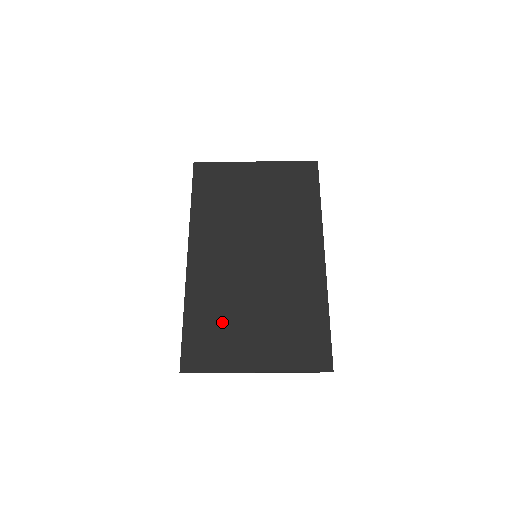
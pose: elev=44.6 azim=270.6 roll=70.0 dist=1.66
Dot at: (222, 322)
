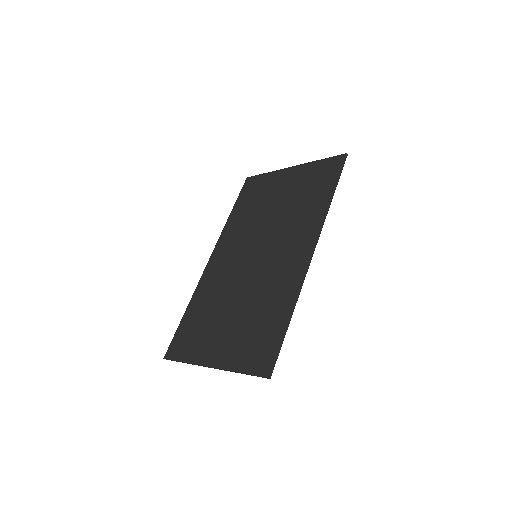
Dot at: (207, 317)
